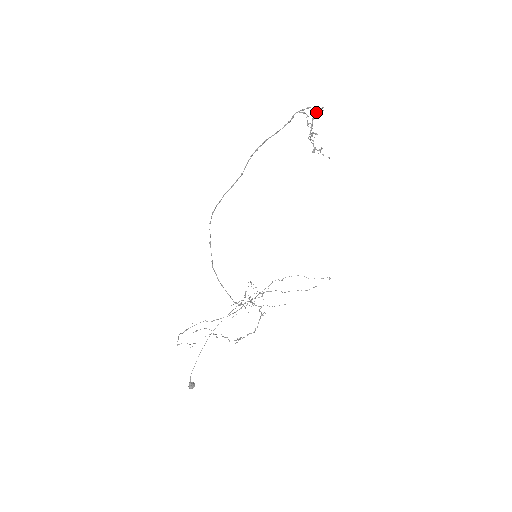
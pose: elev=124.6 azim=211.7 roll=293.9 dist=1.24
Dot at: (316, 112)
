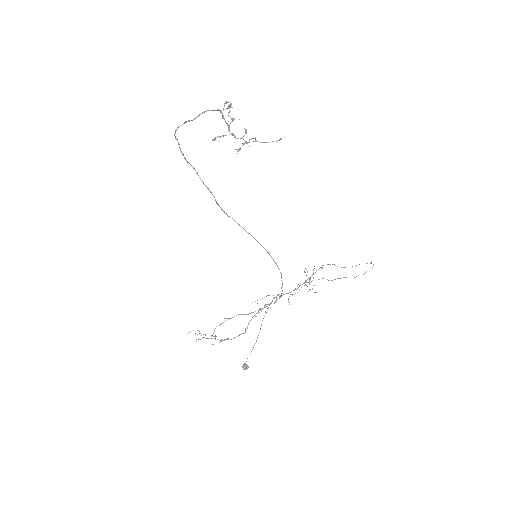
Dot at: occluded
